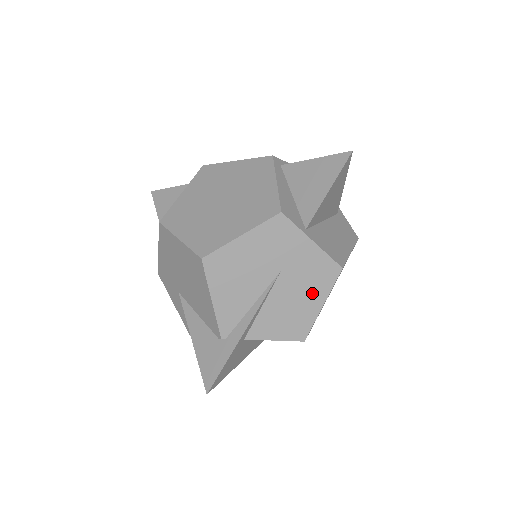
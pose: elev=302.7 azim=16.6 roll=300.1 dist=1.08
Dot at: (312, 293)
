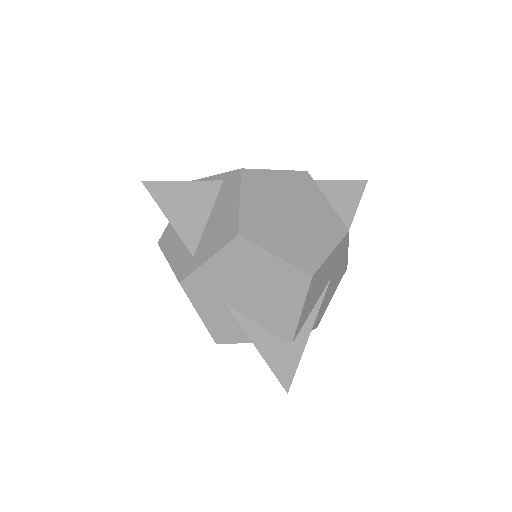
Dot at: (333, 290)
